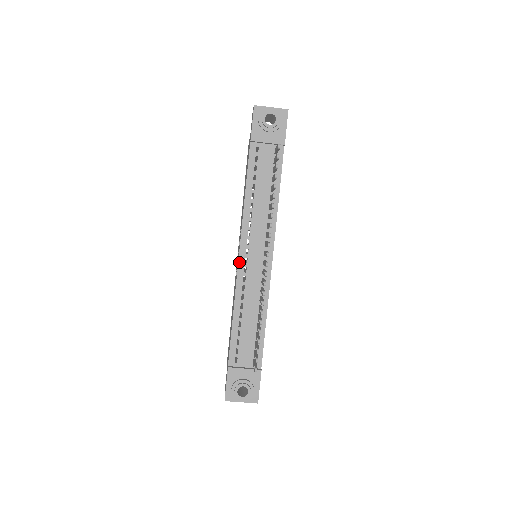
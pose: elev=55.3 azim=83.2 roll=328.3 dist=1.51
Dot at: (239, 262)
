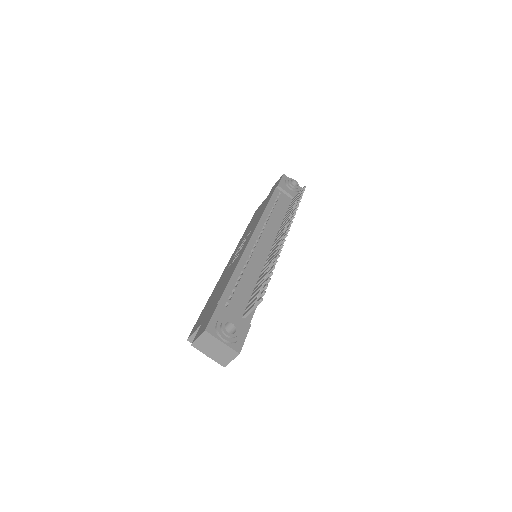
Dot at: (251, 239)
